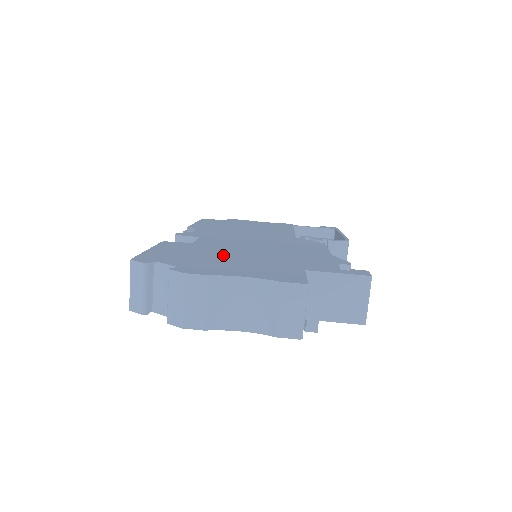
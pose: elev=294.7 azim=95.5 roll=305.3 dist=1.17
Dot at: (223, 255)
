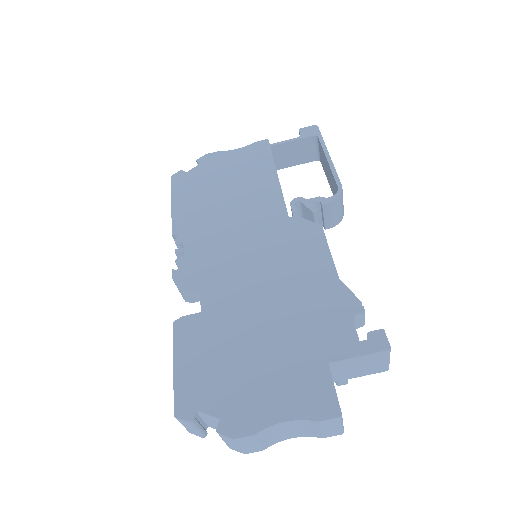
Dot at: (243, 348)
